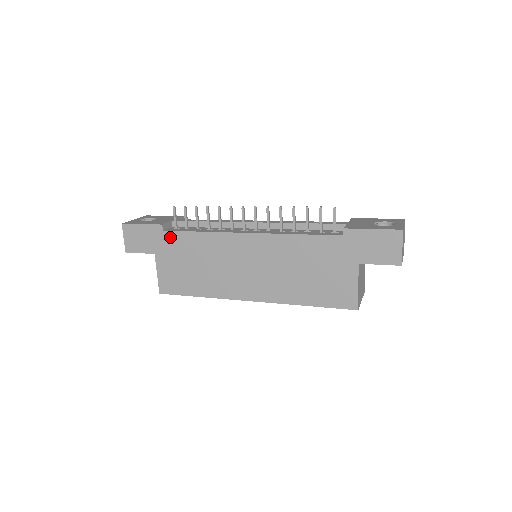
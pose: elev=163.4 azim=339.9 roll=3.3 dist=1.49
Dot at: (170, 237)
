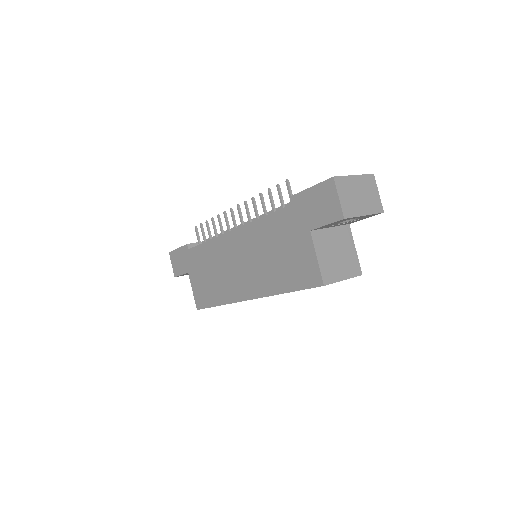
Dot at: (193, 254)
